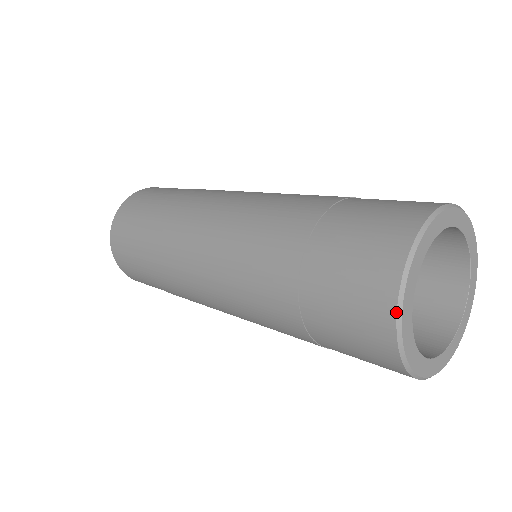
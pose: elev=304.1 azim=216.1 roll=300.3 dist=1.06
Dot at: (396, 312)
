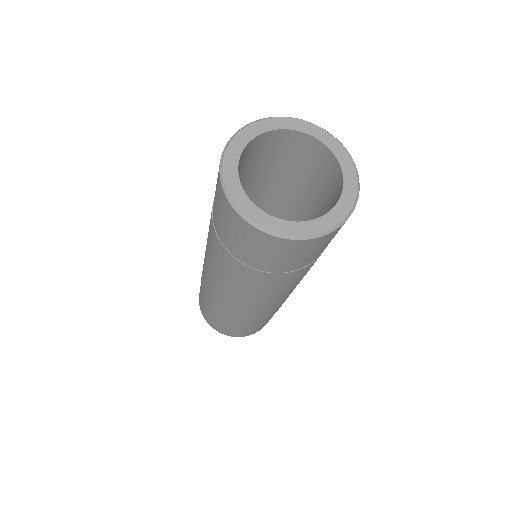
Dot at: (227, 142)
